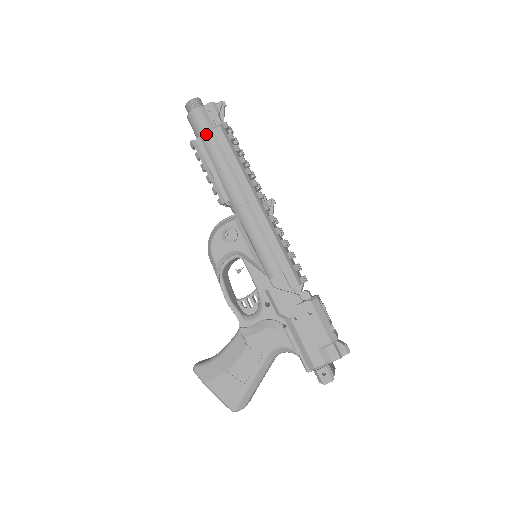
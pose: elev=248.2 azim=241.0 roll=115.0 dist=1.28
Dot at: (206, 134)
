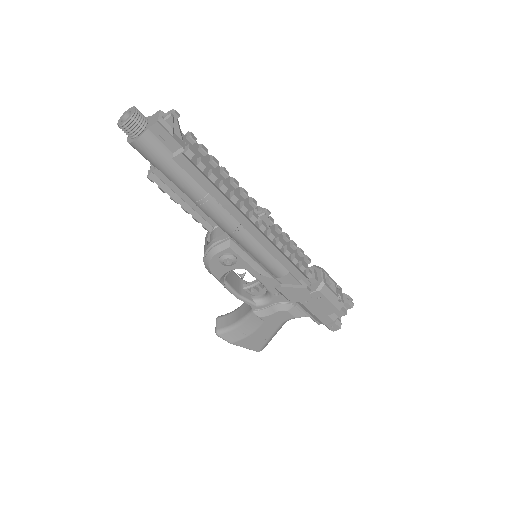
Dot at: (166, 167)
